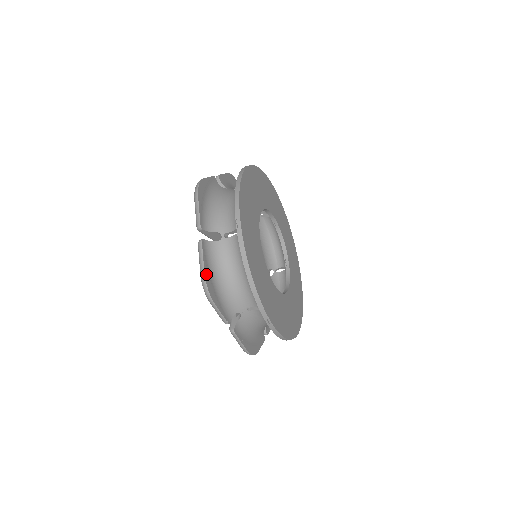
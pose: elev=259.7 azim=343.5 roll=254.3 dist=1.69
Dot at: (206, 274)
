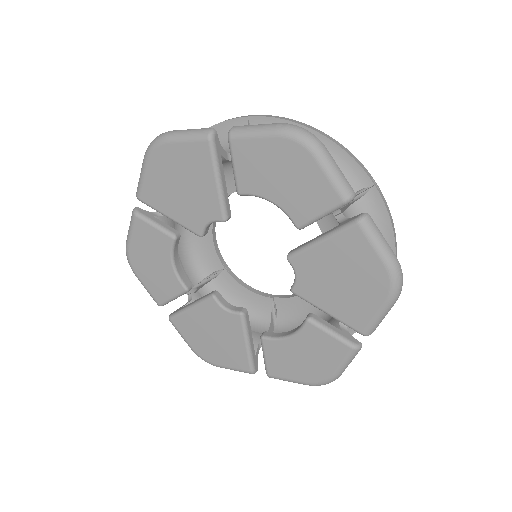
Dot at: (282, 129)
